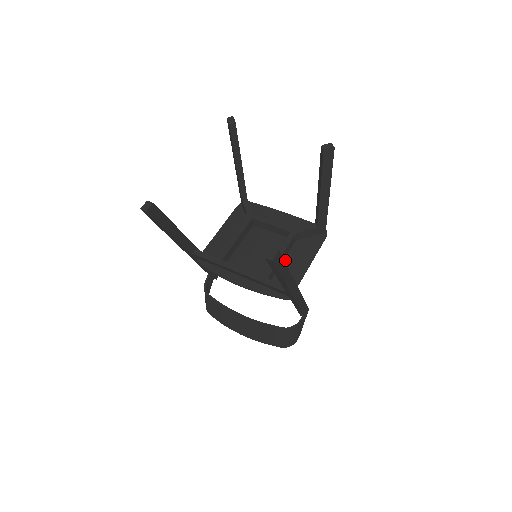
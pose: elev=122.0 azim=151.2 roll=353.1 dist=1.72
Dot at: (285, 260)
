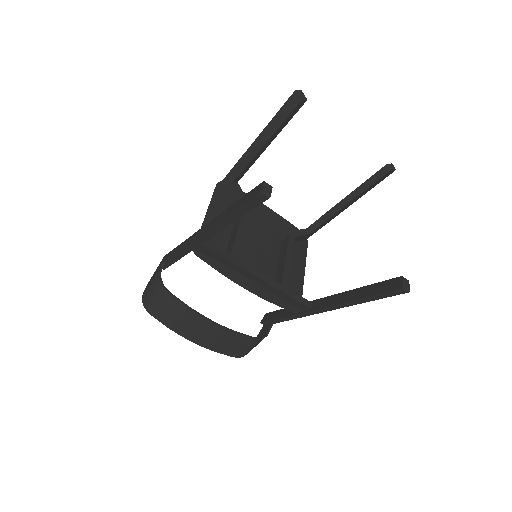
Dot at: occluded
